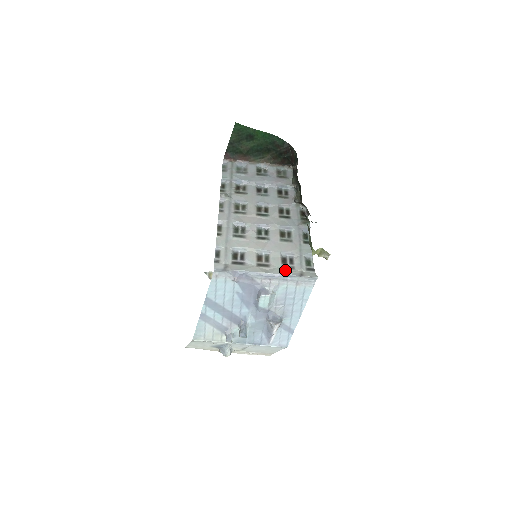
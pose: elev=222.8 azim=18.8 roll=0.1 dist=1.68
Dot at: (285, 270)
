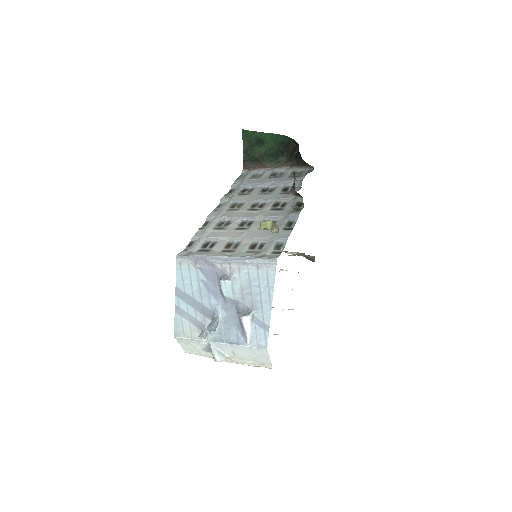
Dot at: (248, 254)
